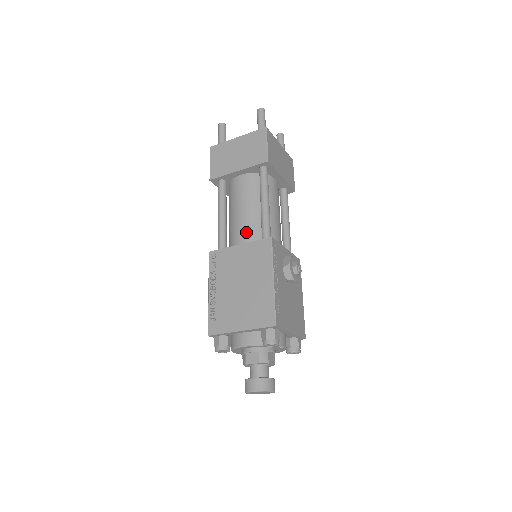
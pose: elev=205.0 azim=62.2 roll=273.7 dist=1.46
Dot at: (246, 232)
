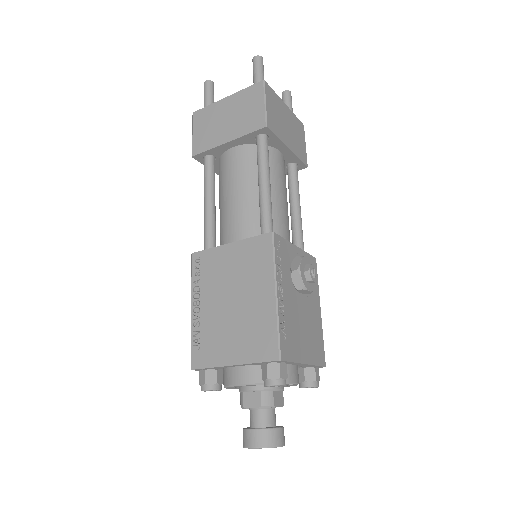
Dot at: (240, 225)
